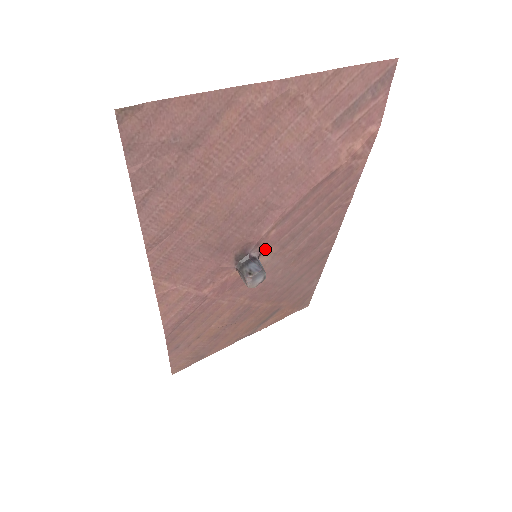
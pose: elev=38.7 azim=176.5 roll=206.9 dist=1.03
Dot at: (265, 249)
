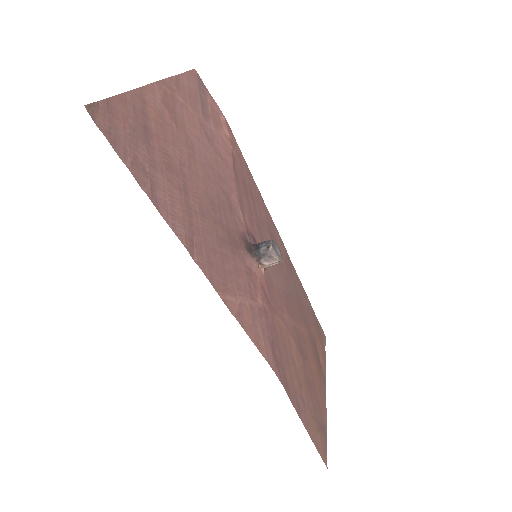
Dot at: (255, 241)
